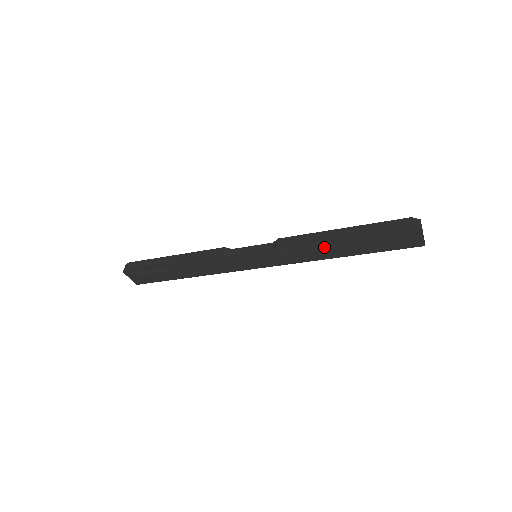
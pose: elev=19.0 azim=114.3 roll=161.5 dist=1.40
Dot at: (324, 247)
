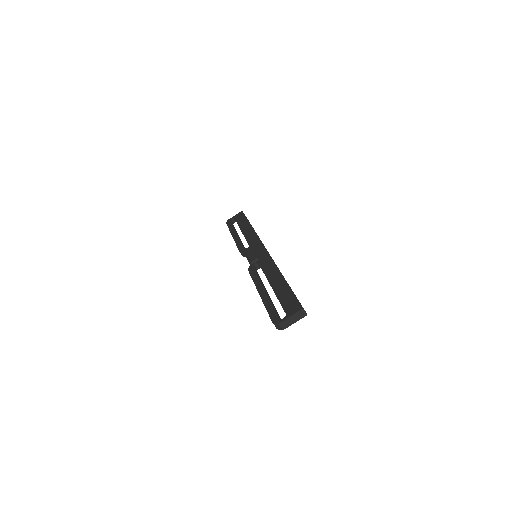
Dot at: occluded
